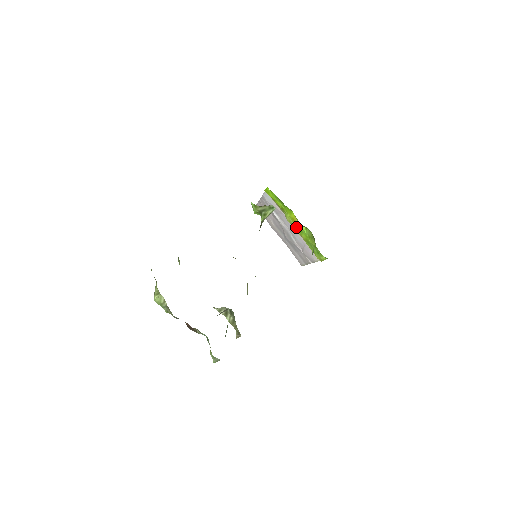
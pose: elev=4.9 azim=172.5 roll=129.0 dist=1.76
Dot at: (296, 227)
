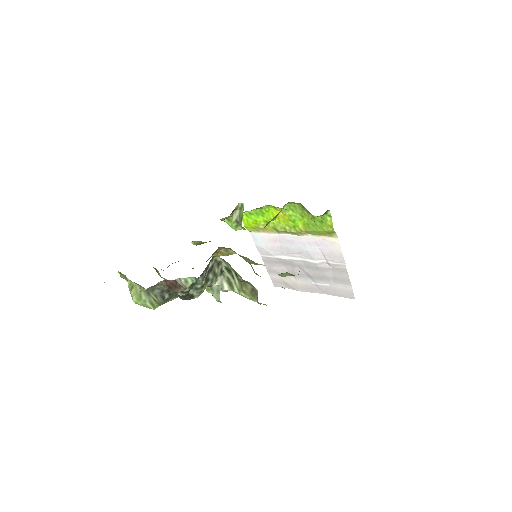
Dot at: (289, 226)
